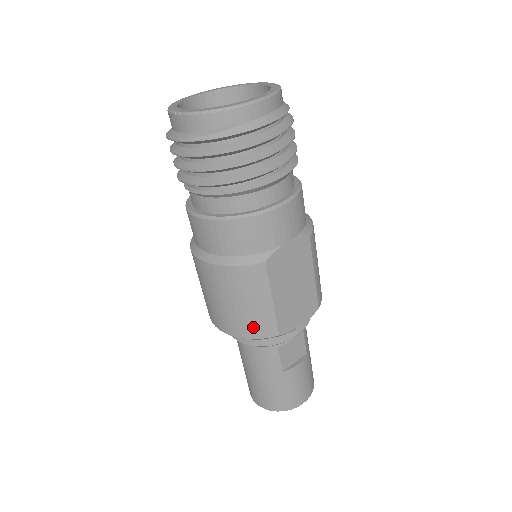
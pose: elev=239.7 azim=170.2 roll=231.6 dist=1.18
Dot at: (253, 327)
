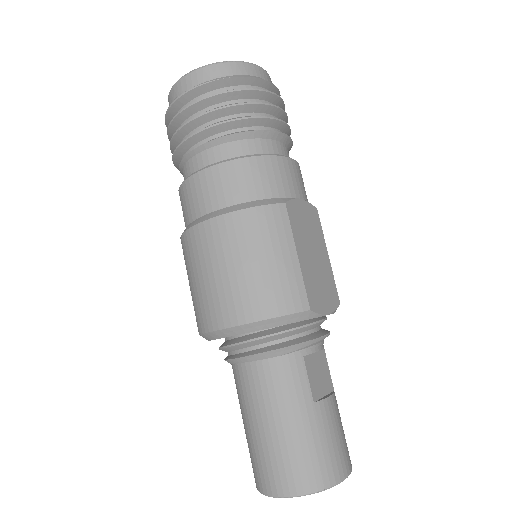
Dot at: (277, 296)
